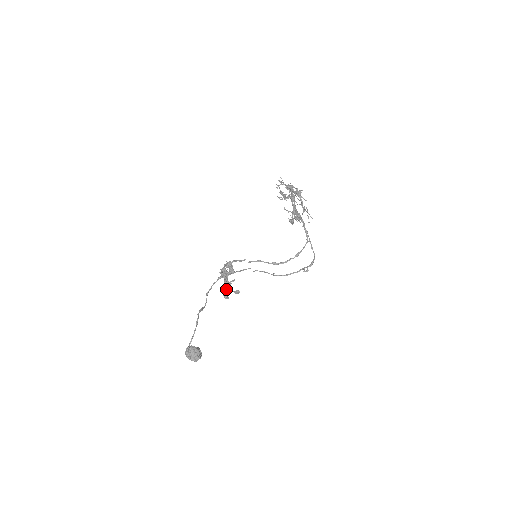
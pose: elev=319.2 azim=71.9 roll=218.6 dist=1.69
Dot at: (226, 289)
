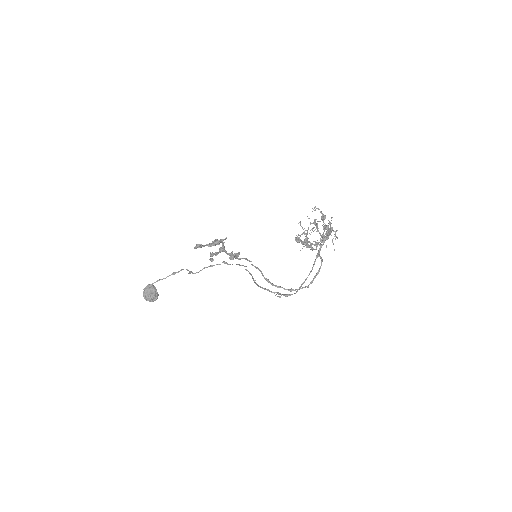
Dot at: (204, 245)
